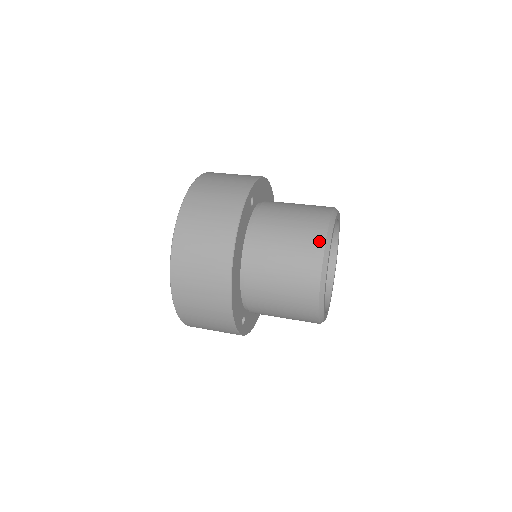
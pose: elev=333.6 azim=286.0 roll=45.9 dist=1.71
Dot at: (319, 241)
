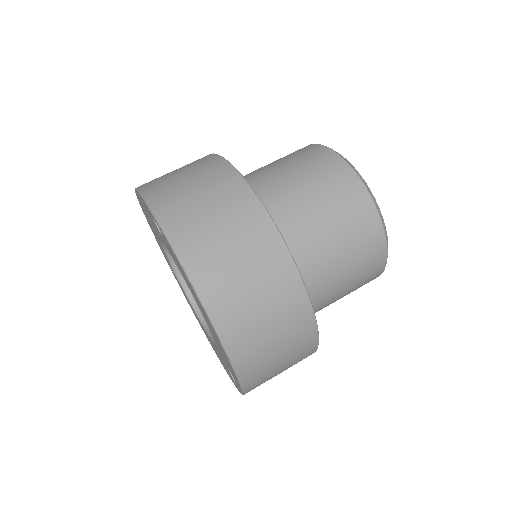
Dot at: (354, 184)
